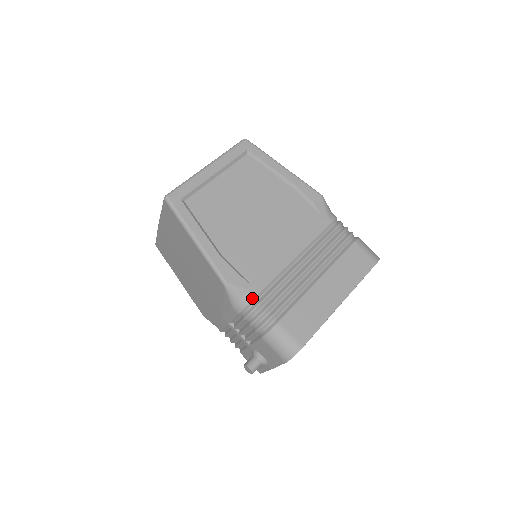
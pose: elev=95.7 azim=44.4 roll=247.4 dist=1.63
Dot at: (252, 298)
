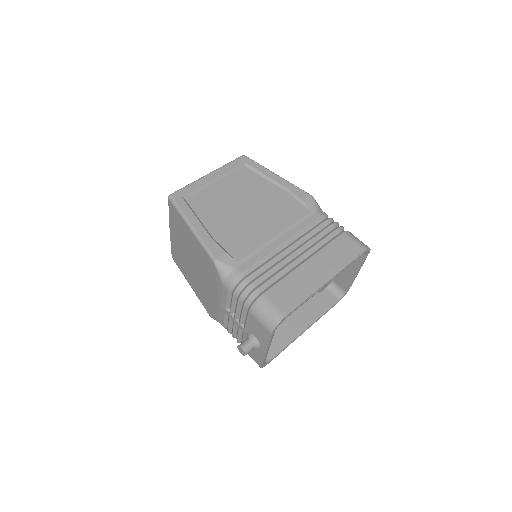
Dot at: (239, 274)
